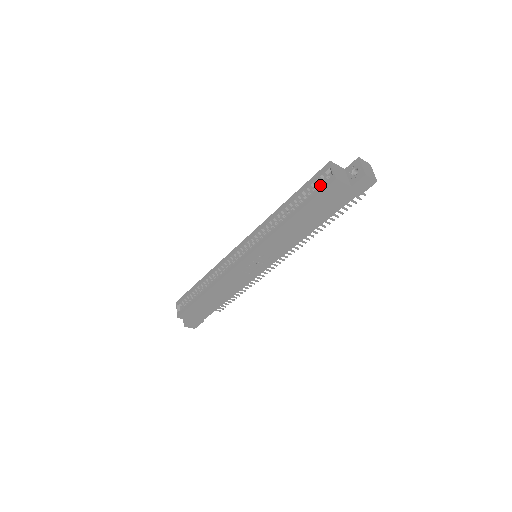
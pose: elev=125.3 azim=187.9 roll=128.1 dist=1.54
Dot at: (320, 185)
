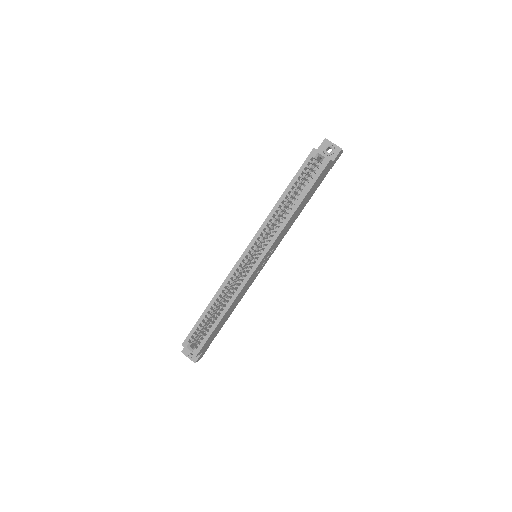
Dot at: (310, 170)
